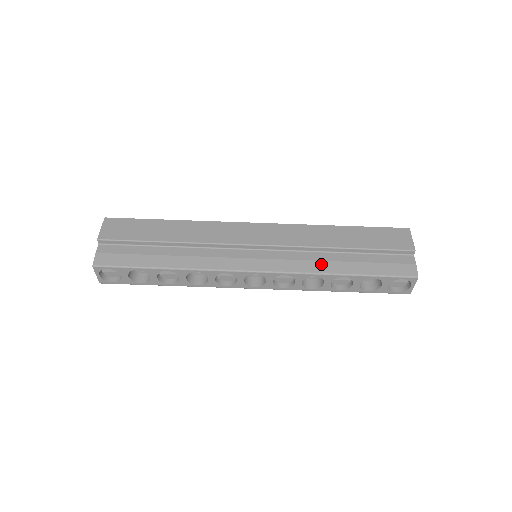
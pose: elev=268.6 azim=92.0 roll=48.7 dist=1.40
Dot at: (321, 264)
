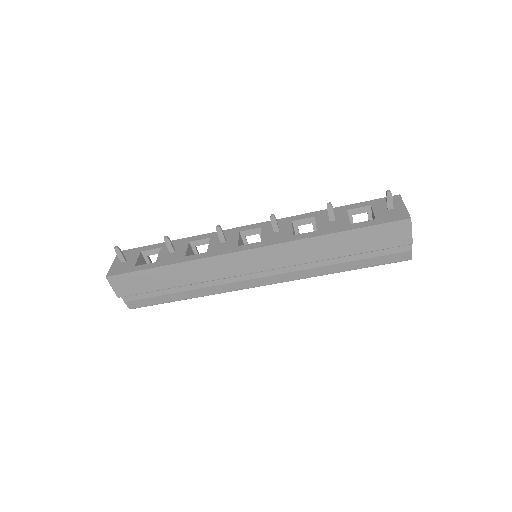
Dot at: (320, 270)
